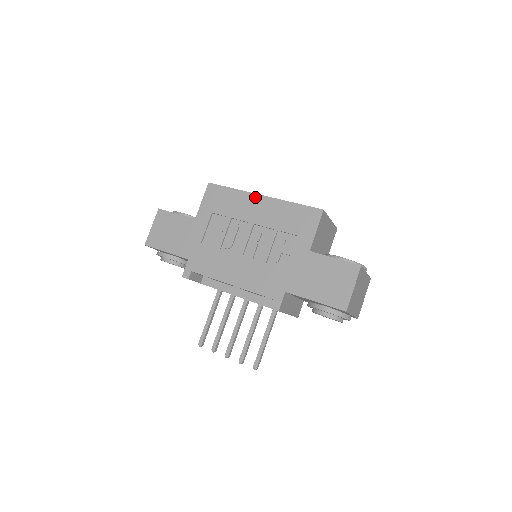
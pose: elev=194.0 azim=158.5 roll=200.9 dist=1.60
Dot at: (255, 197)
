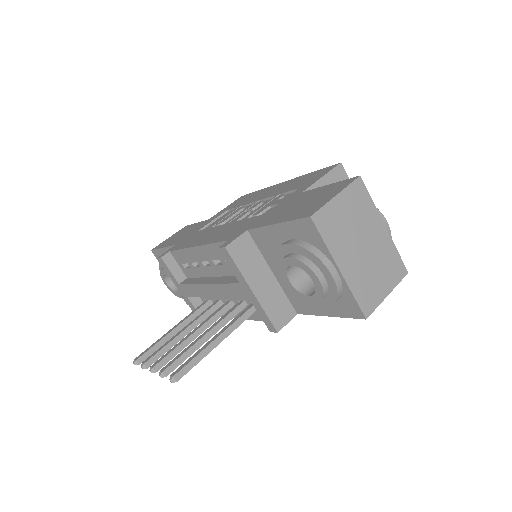
Dot at: (275, 186)
